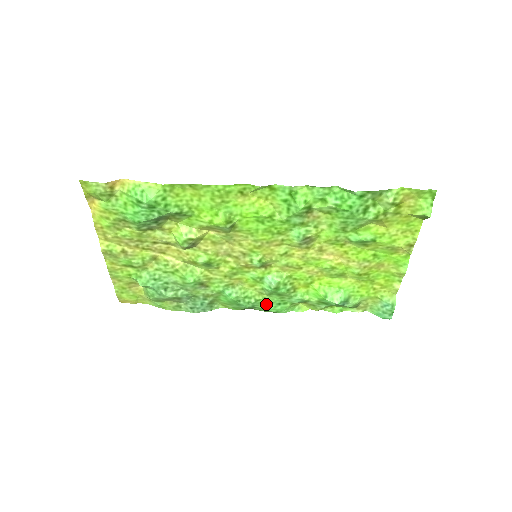
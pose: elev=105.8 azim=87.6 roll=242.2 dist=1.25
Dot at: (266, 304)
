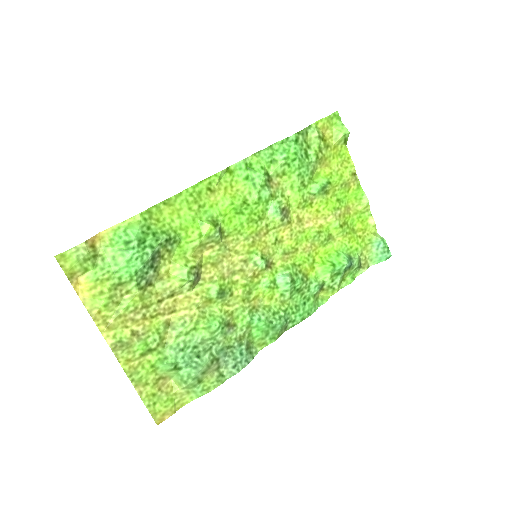
Dot at: (295, 311)
